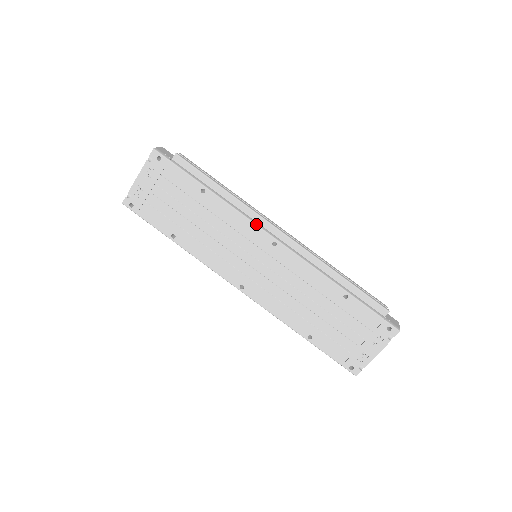
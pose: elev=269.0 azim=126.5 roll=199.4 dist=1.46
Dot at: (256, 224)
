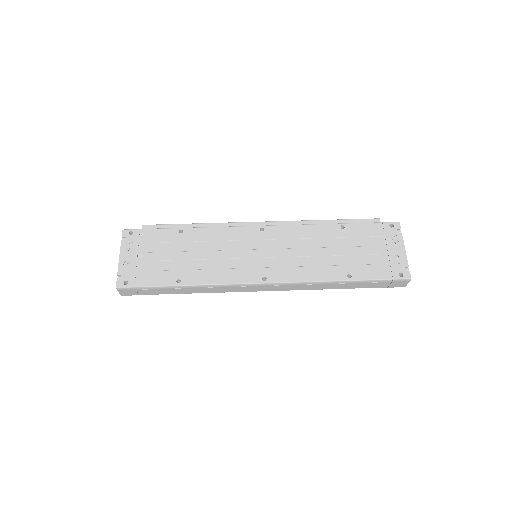
Dot at: (238, 226)
